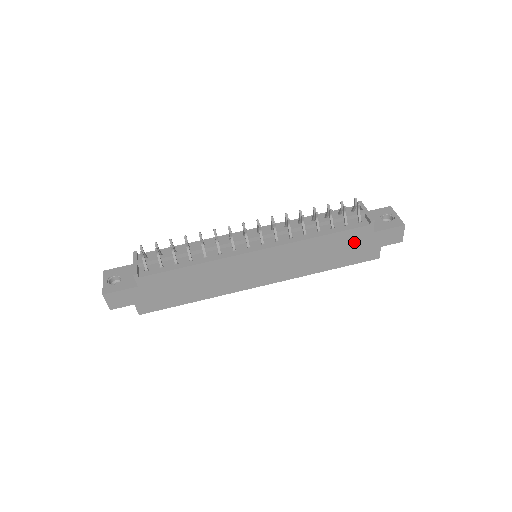
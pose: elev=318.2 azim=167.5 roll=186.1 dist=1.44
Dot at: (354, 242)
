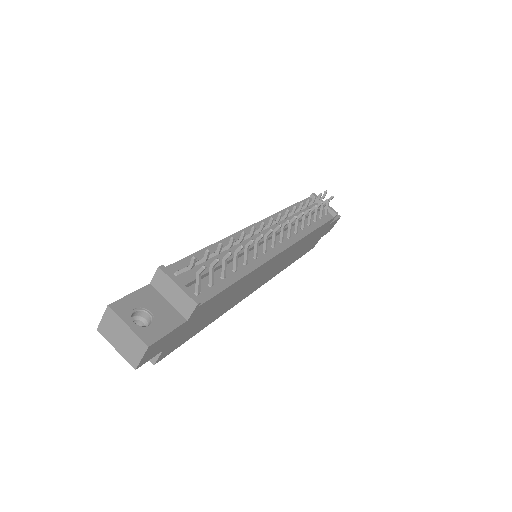
Dot at: (318, 234)
